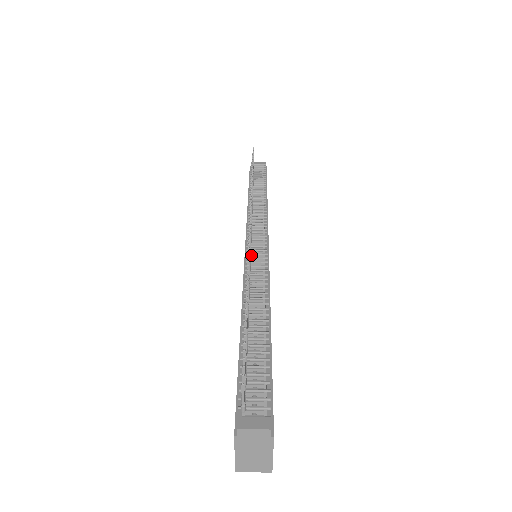
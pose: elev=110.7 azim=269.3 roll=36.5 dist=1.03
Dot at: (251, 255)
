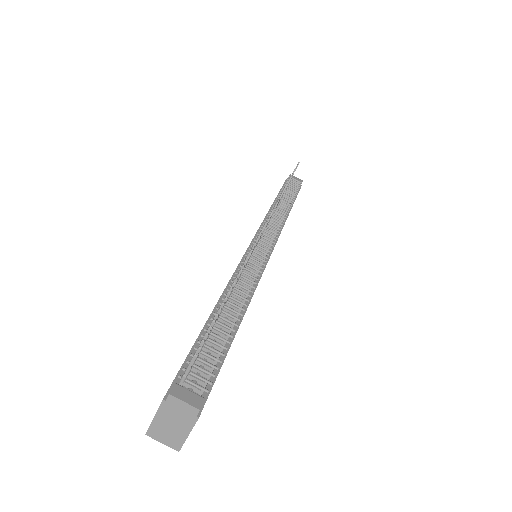
Dot at: (253, 252)
